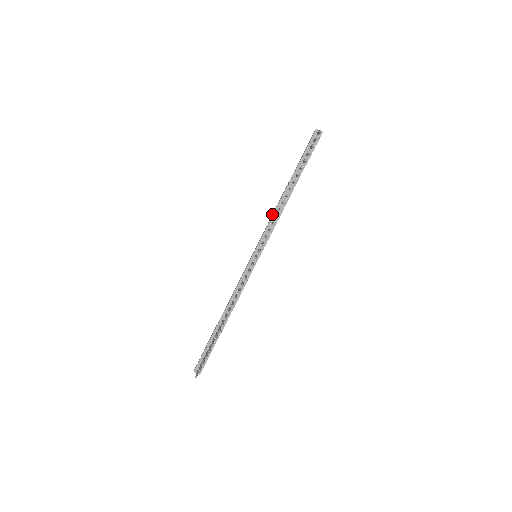
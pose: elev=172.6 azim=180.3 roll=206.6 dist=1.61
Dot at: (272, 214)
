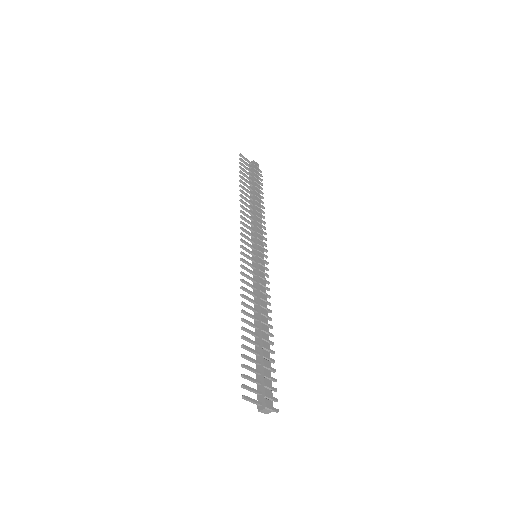
Dot at: occluded
